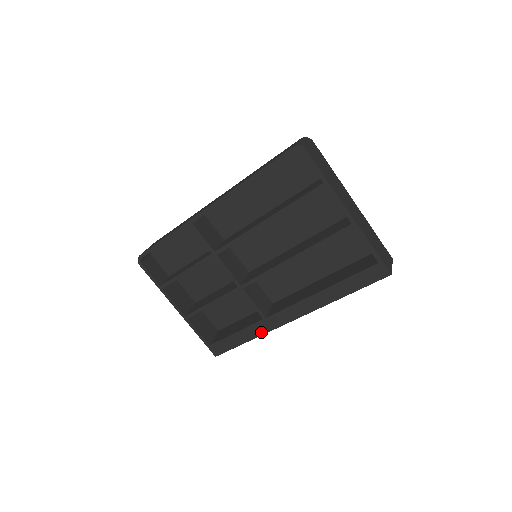
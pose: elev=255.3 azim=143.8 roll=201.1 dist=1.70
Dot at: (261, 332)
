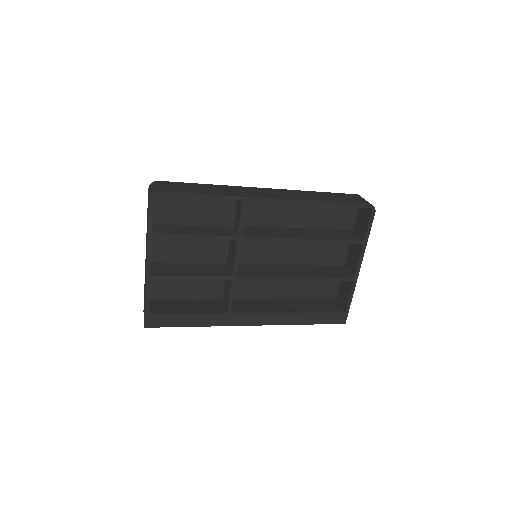
Dot at: (215, 323)
